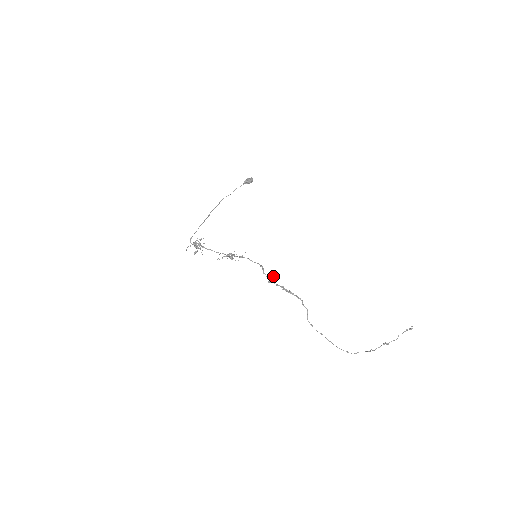
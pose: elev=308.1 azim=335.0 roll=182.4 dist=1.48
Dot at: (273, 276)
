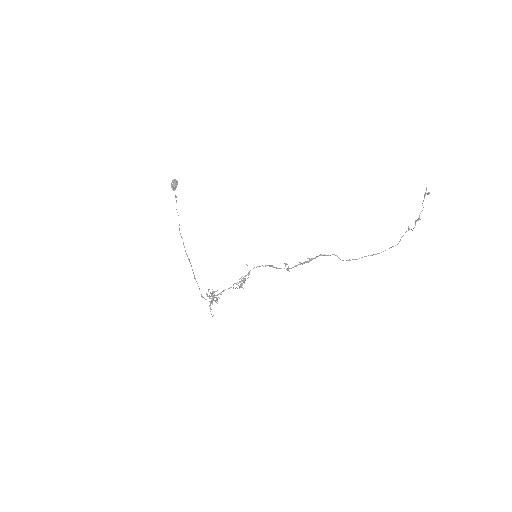
Dot at: (286, 264)
